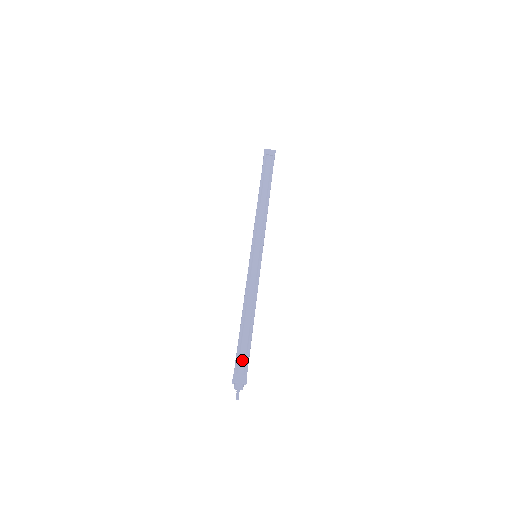
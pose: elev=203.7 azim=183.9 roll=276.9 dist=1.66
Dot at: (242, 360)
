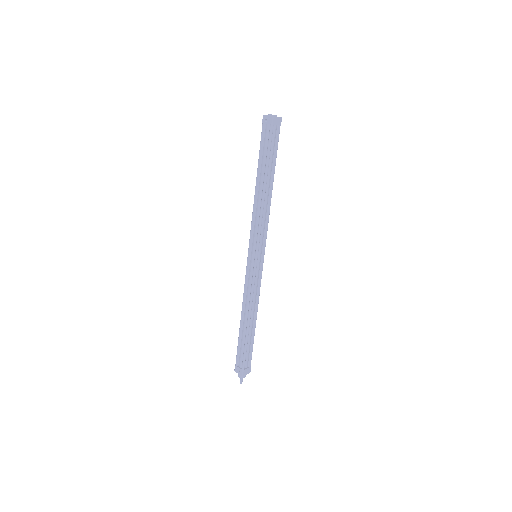
Dot at: (248, 357)
